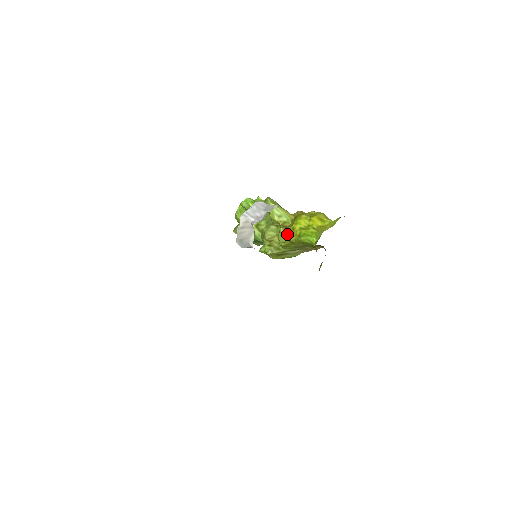
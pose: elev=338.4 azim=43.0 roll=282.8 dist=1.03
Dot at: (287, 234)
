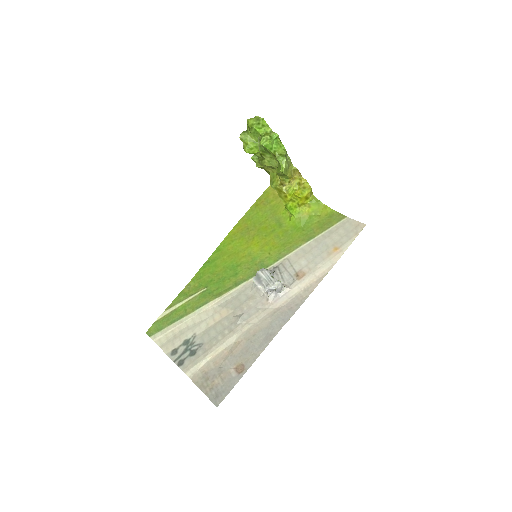
Dot at: (280, 192)
